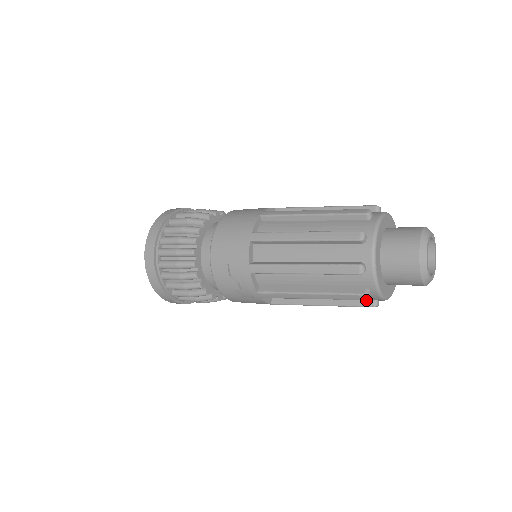
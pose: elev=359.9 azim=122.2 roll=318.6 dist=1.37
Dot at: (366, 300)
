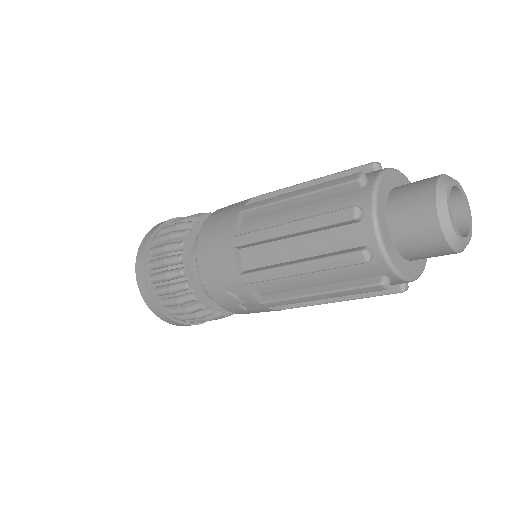
Dot at: (390, 285)
